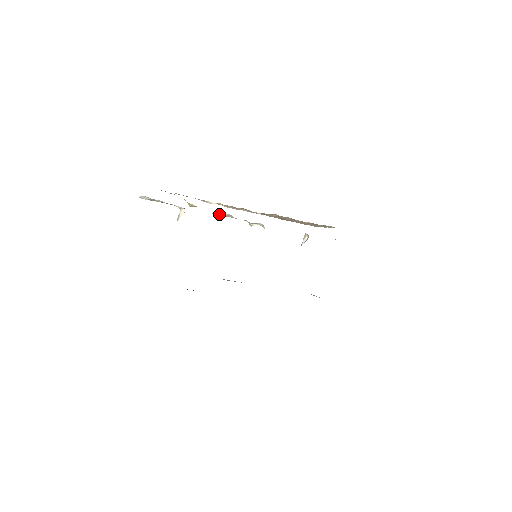
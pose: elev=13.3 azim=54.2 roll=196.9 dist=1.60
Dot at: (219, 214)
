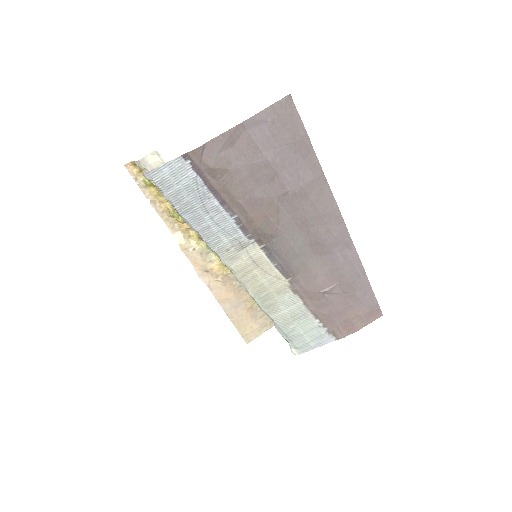
Dot at: occluded
